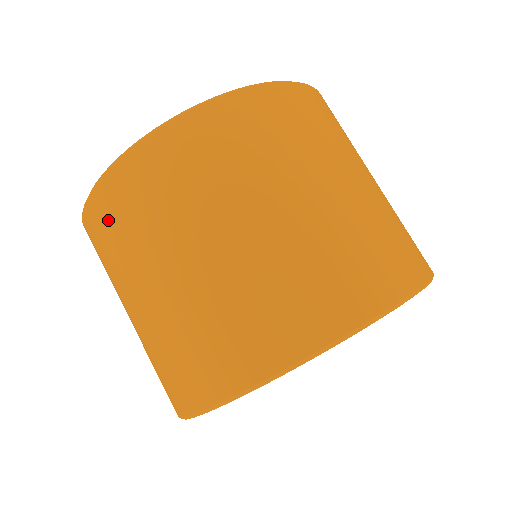
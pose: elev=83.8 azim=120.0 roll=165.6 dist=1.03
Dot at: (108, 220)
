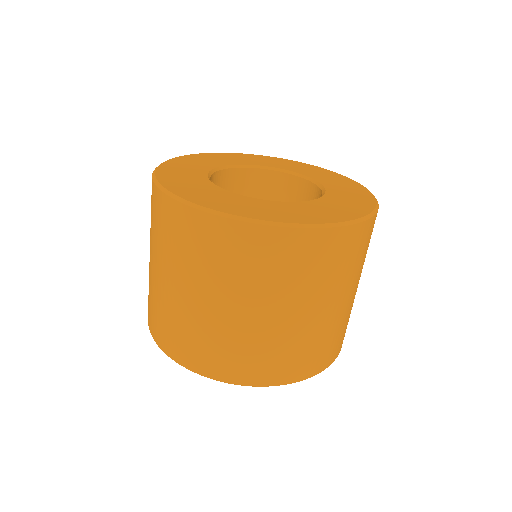
Dot at: (176, 228)
